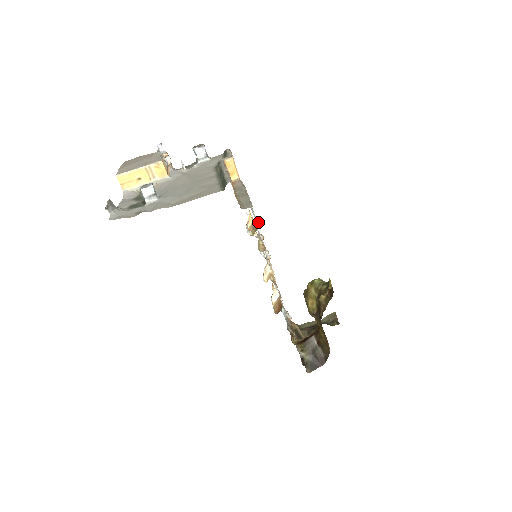
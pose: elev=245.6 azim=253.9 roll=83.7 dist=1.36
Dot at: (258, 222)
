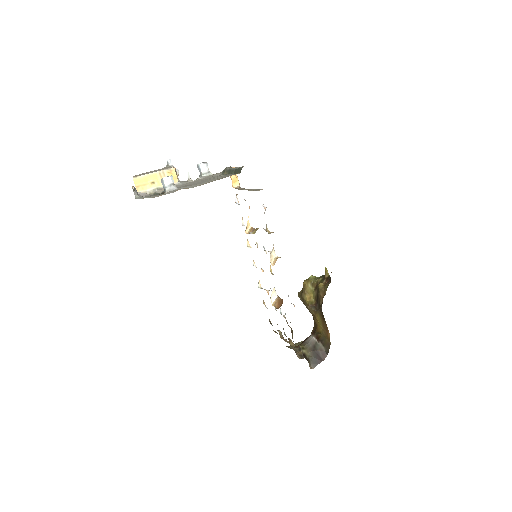
Dot at: (265, 210)
